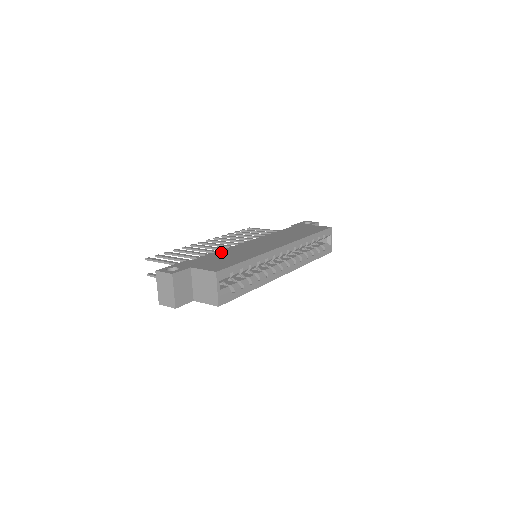
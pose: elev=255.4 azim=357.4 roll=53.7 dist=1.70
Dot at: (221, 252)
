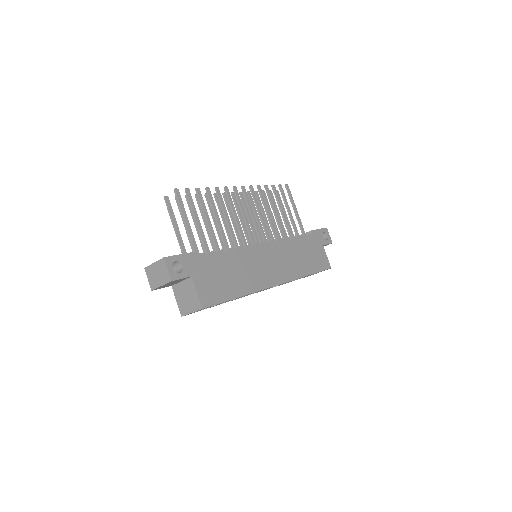
Dot at: (231, 256)
